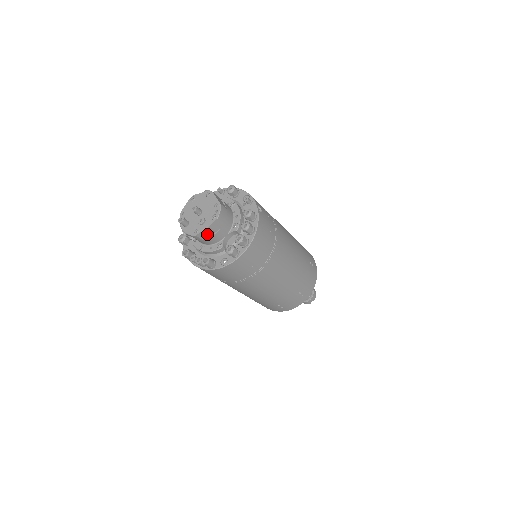
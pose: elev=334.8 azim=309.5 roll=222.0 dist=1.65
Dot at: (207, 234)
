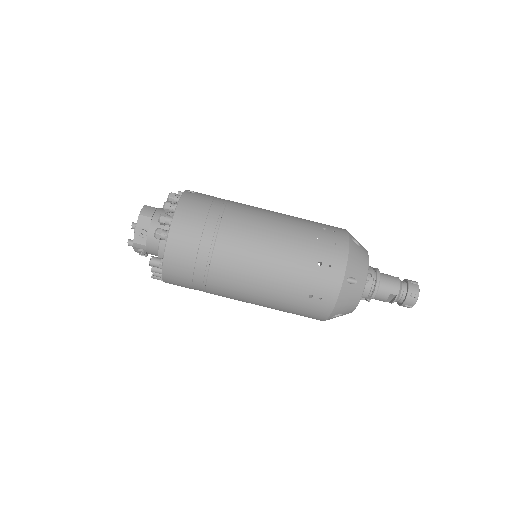
Dot at: (139, 235)
